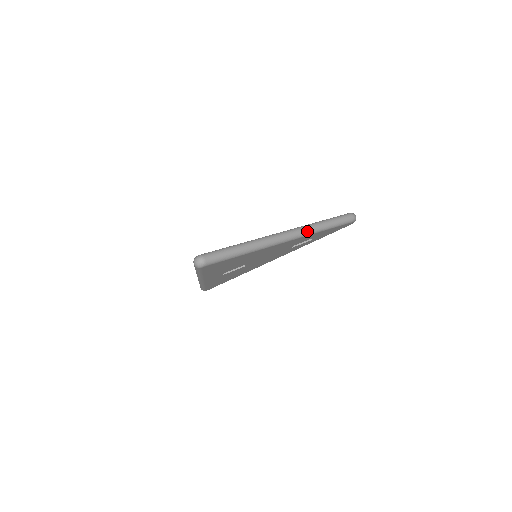
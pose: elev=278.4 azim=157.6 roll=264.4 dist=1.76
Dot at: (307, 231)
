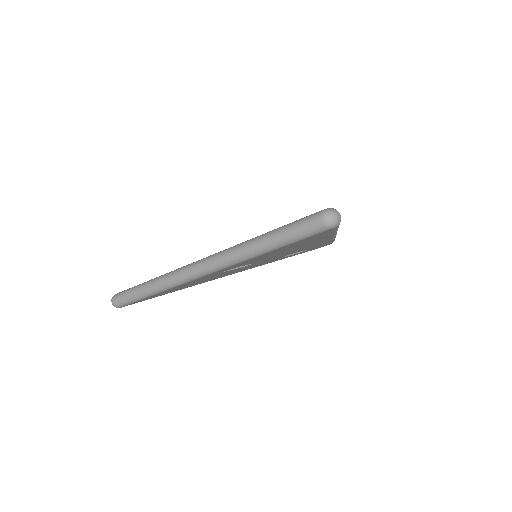
Dot at: occluded
